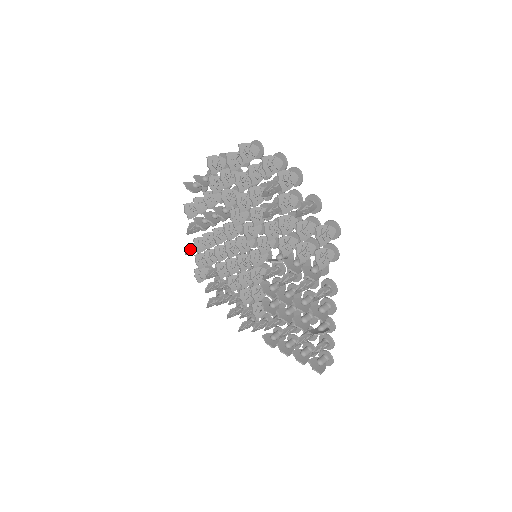
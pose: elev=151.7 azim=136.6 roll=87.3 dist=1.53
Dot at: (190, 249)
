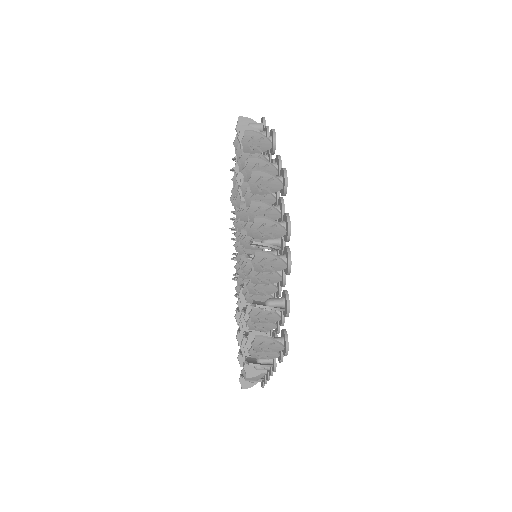
Dot at: occluded
